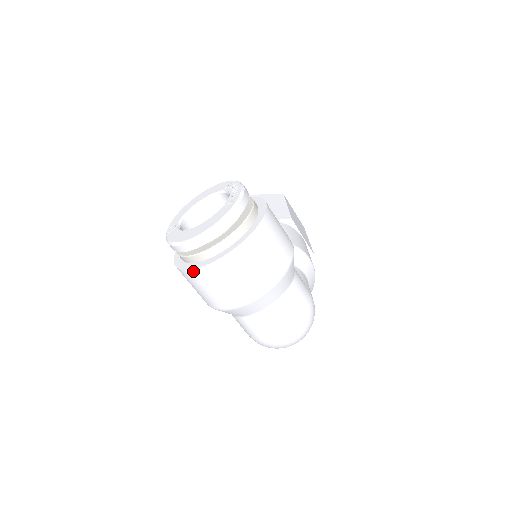
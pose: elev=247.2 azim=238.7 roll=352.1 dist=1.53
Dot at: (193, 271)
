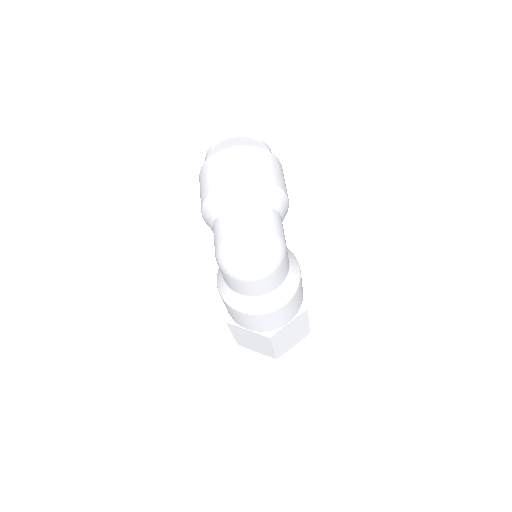
Dot at: (211, 157)
